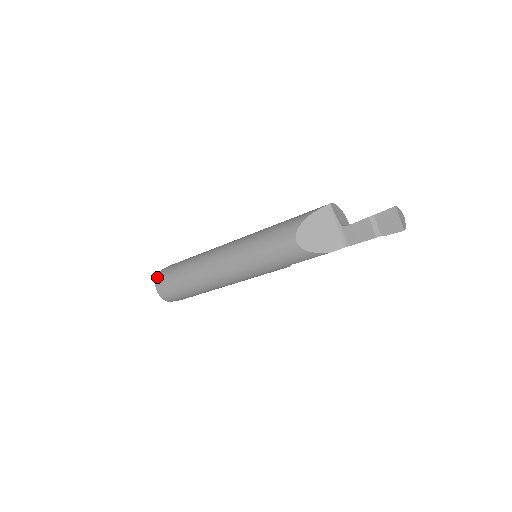
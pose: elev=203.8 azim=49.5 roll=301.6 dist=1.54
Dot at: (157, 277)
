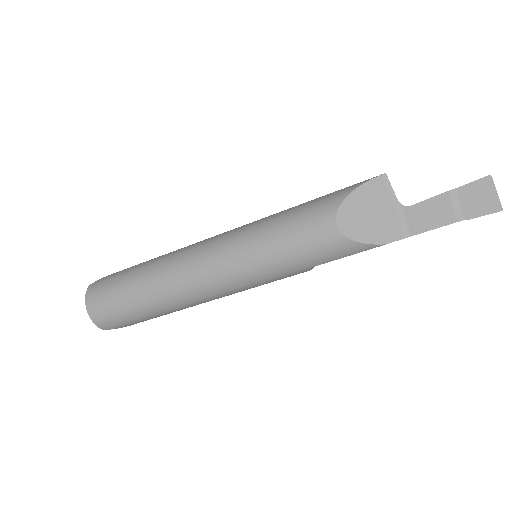
Dot at: (89, 290)
